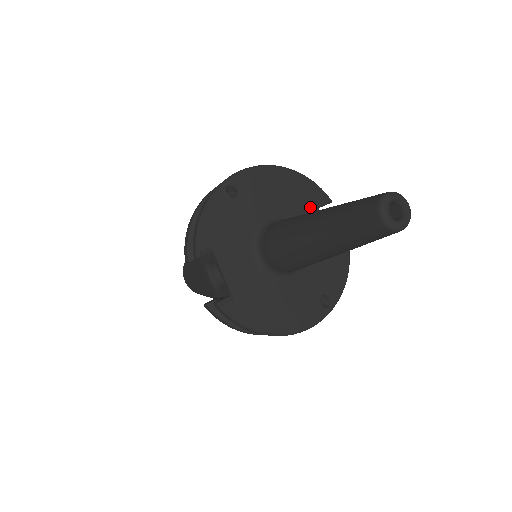
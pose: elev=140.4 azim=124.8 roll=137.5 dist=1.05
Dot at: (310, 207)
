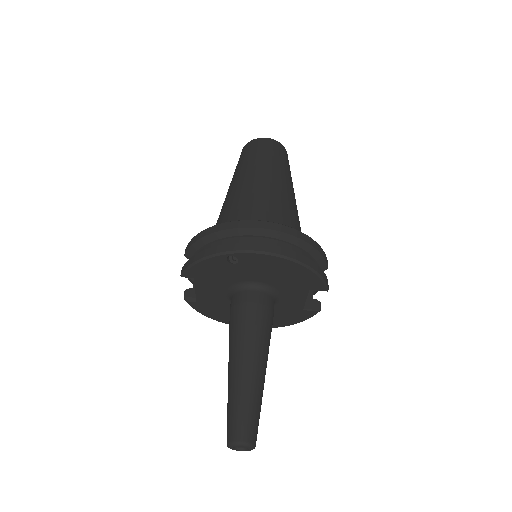
Dot at: (301, 288)
